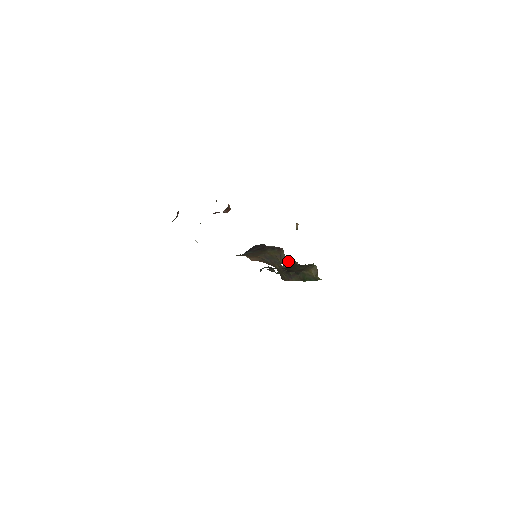
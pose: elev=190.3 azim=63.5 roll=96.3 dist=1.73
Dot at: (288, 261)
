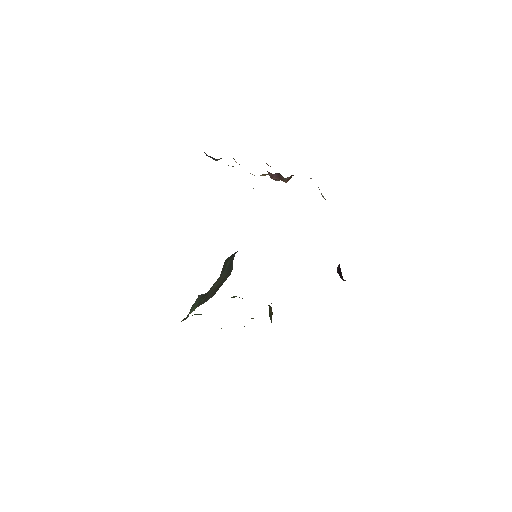
Dot at: (233, 296)
